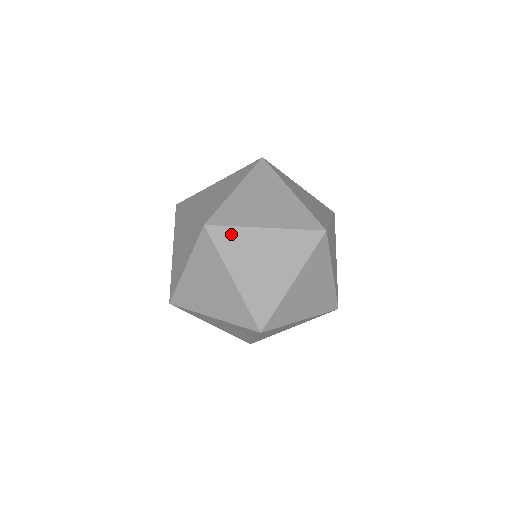
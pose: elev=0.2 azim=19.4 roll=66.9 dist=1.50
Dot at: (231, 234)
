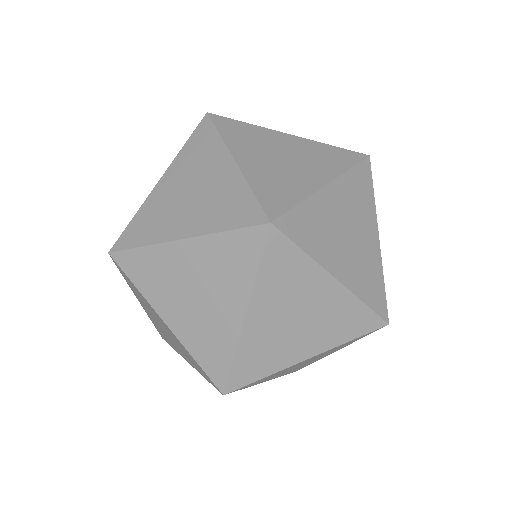
Dot at: (303, 216)
